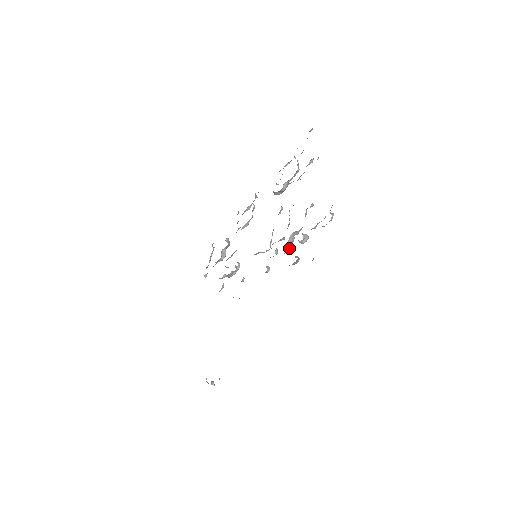
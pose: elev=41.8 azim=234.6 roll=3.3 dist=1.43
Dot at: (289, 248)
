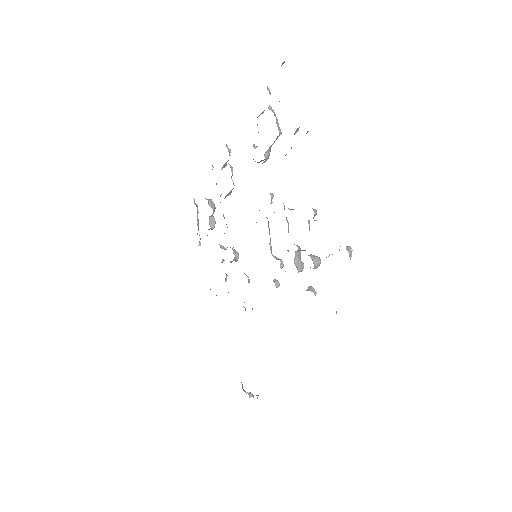
Dot at: (298, 271)
